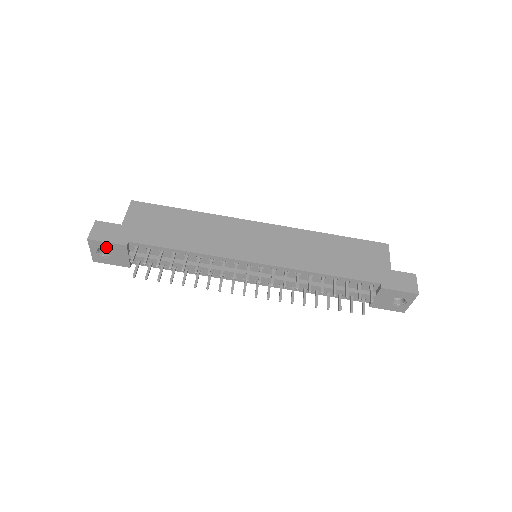
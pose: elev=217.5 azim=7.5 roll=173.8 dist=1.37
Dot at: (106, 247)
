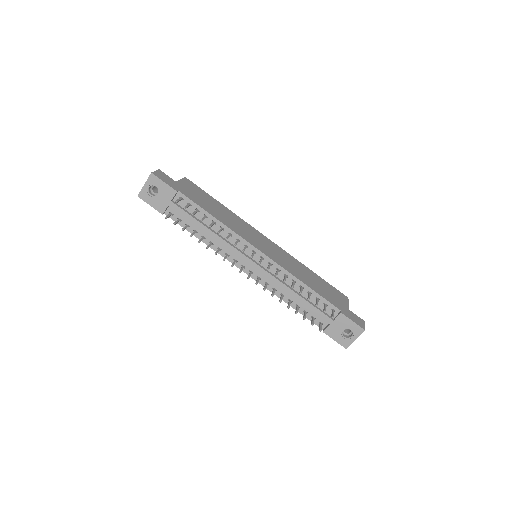
Dot at: (160, 186)
